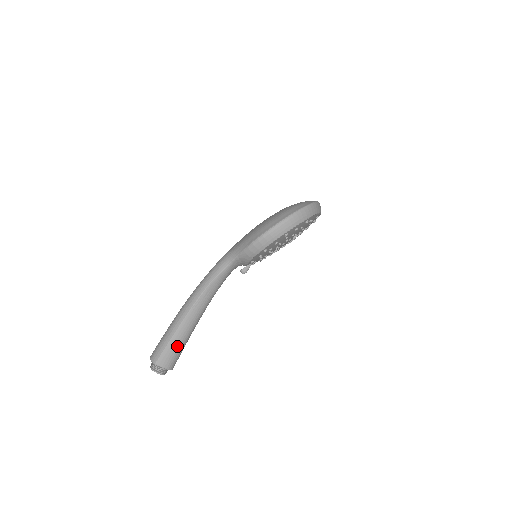
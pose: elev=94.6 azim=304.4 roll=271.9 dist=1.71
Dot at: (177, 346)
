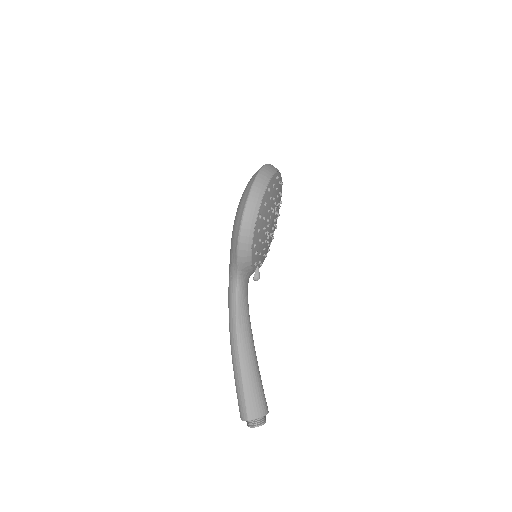
Dot at: (254, 390)
